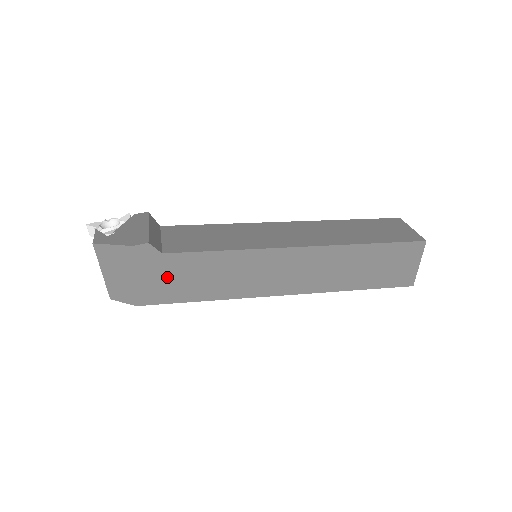
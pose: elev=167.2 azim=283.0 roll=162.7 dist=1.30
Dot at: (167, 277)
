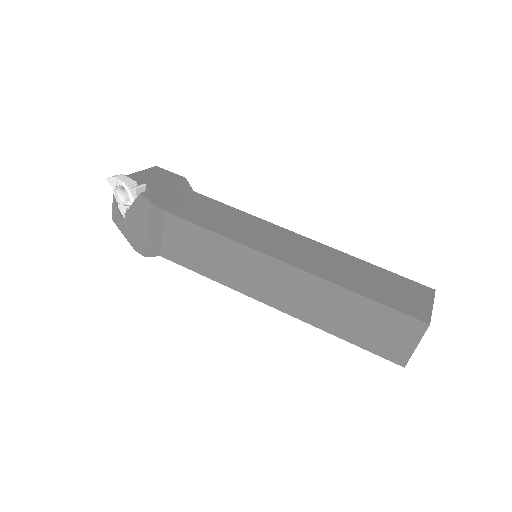
Dot at: occluded
